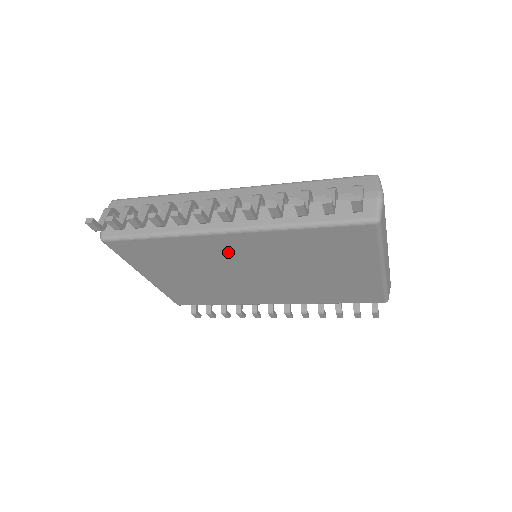
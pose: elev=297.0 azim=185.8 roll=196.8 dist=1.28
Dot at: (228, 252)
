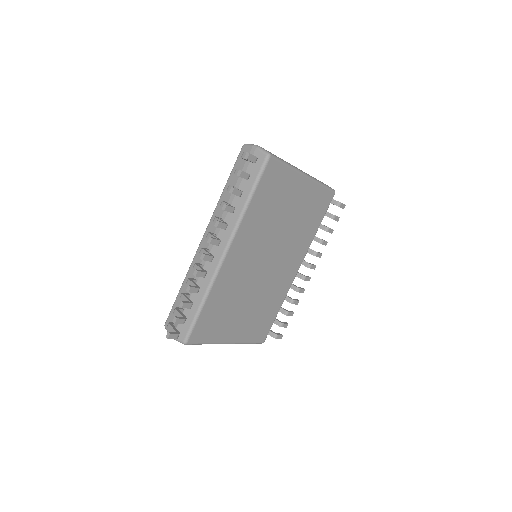
Dot at: (241, 264)
